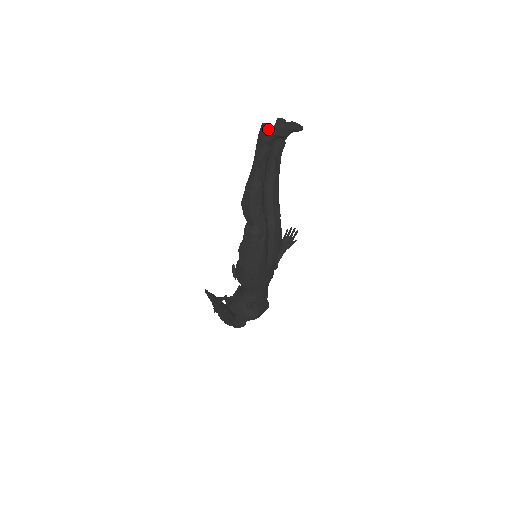
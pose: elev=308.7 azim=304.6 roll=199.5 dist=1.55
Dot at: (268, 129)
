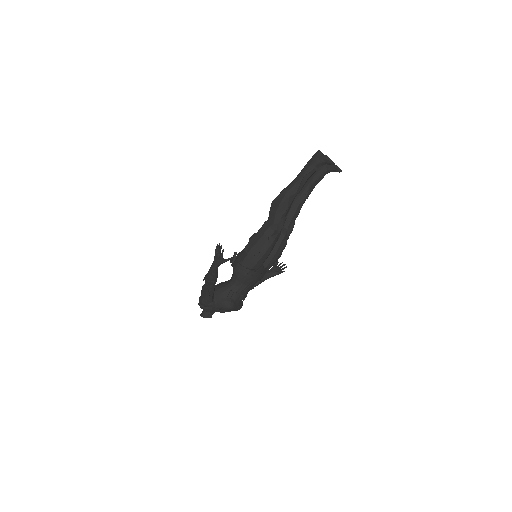
Dot at: (322, 154)
